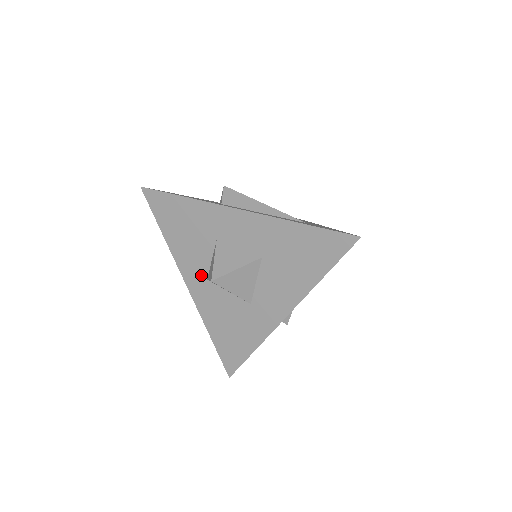
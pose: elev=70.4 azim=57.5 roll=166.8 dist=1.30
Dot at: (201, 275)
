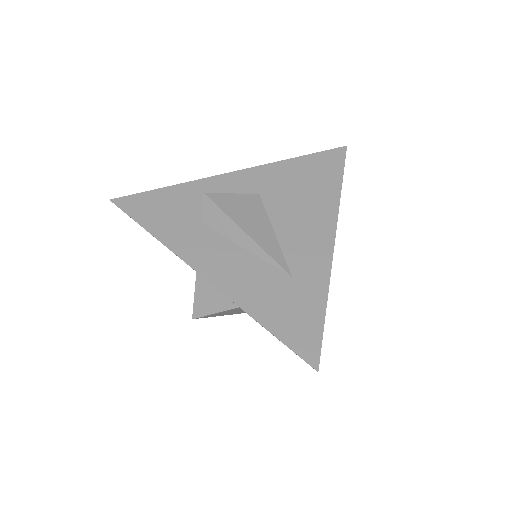
Dot at: occluded
